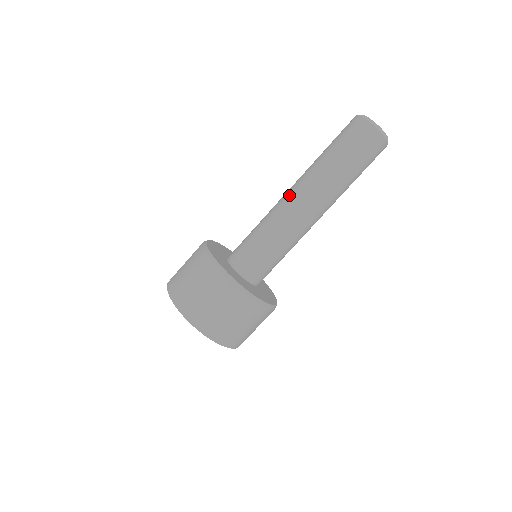
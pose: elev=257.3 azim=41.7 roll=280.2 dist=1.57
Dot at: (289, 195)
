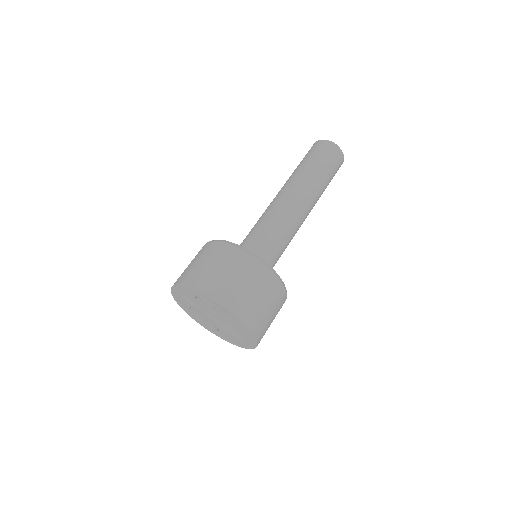
Dot at: (277, 197)
